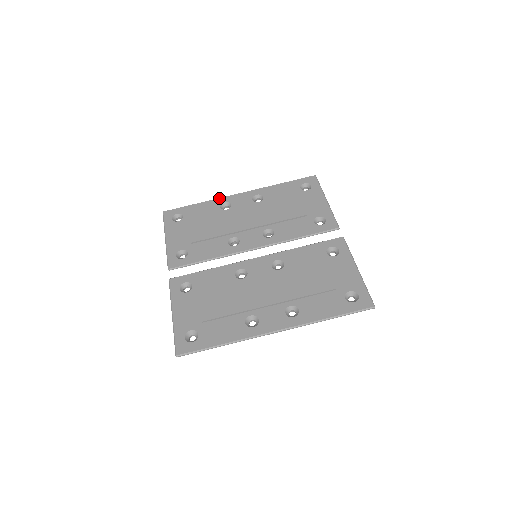
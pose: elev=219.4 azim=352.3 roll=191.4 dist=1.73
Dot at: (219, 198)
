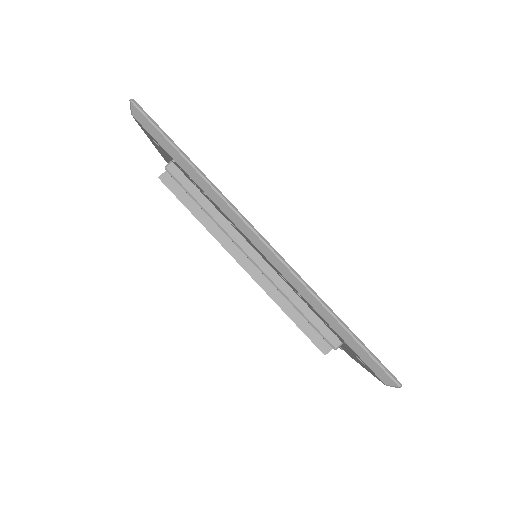
Dot at: occluded
